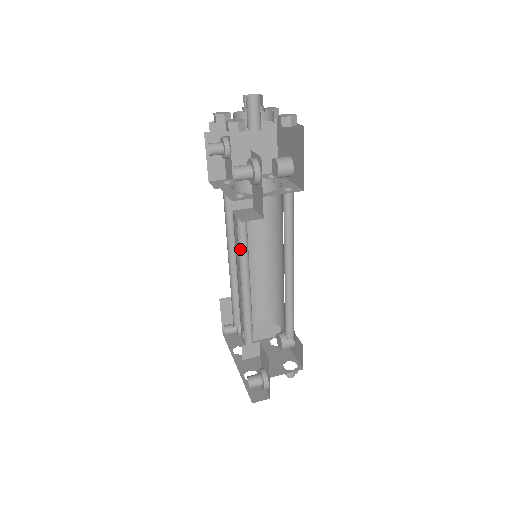
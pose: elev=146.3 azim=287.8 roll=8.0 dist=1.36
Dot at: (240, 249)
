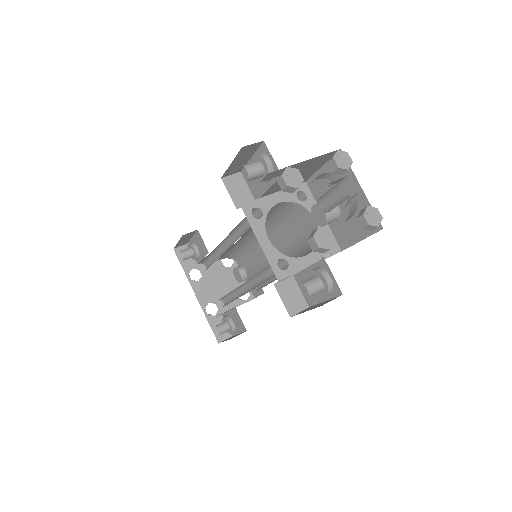
Dot at: (254, 276)
